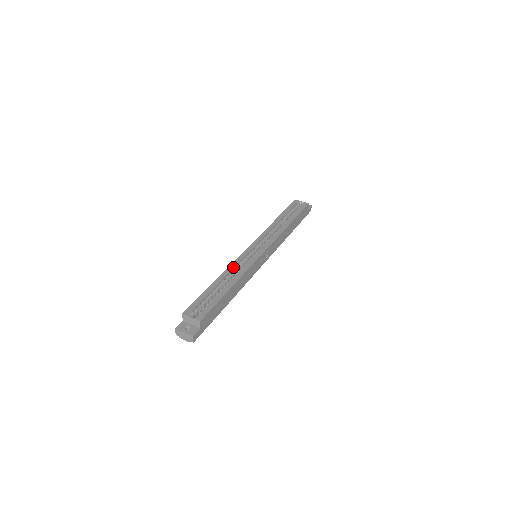
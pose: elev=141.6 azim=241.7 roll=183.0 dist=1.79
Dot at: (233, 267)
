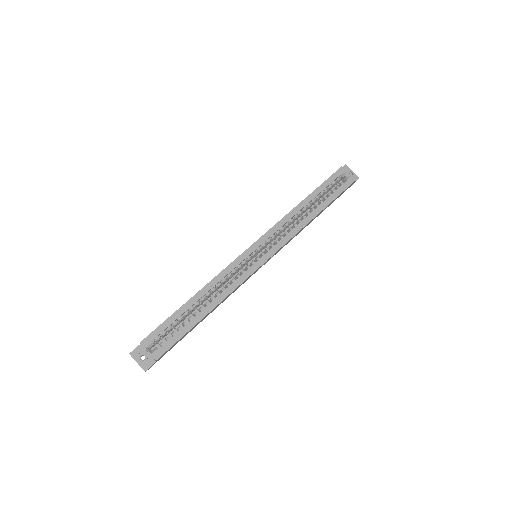
Dot at: (220, 279)
